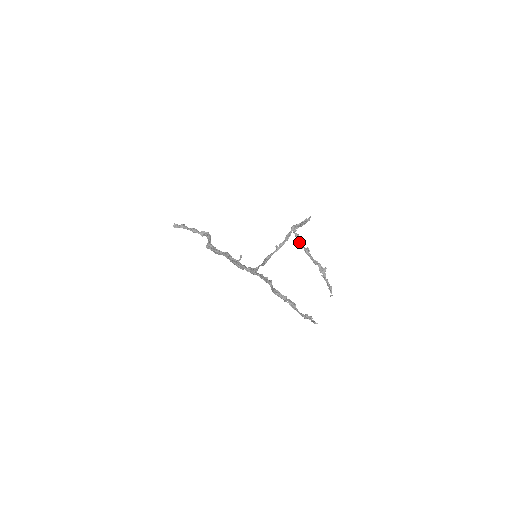
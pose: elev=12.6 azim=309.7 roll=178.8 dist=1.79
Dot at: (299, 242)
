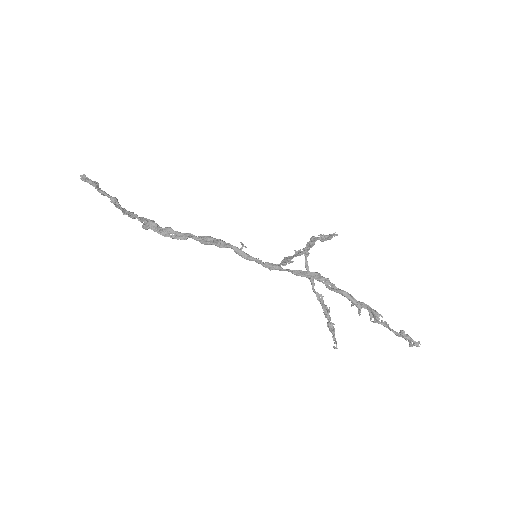
Dot at: (305, 263)
